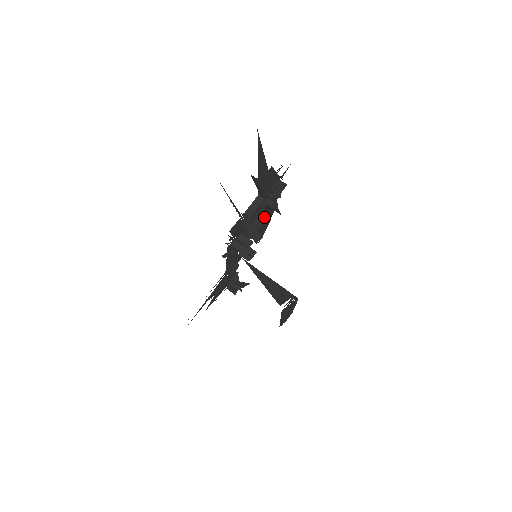
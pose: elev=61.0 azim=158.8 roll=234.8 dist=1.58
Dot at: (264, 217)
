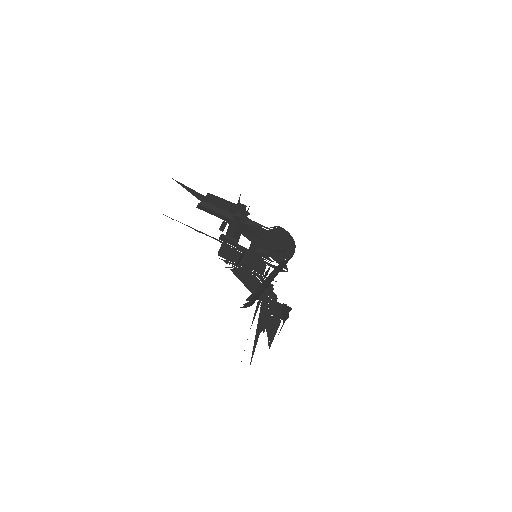
Dot at: (265, 246)
